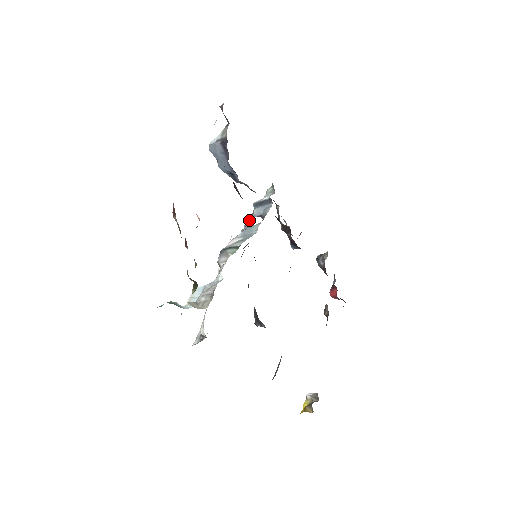
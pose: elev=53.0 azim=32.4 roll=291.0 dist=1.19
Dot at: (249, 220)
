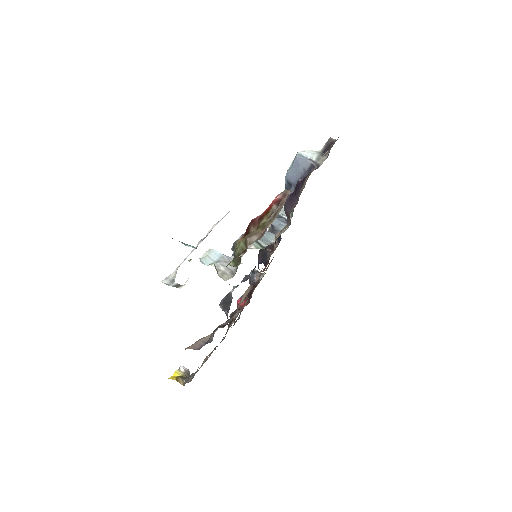
Dot at: occluded
